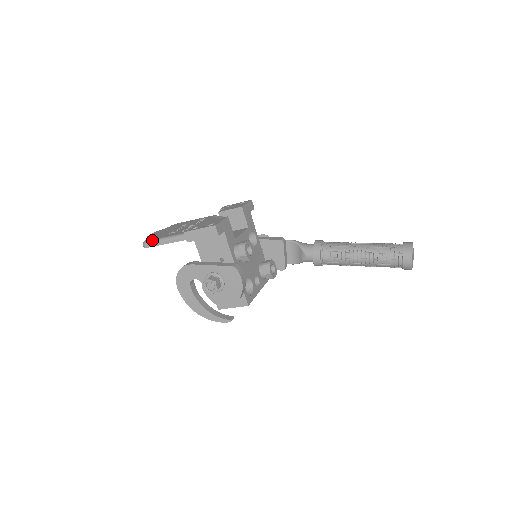
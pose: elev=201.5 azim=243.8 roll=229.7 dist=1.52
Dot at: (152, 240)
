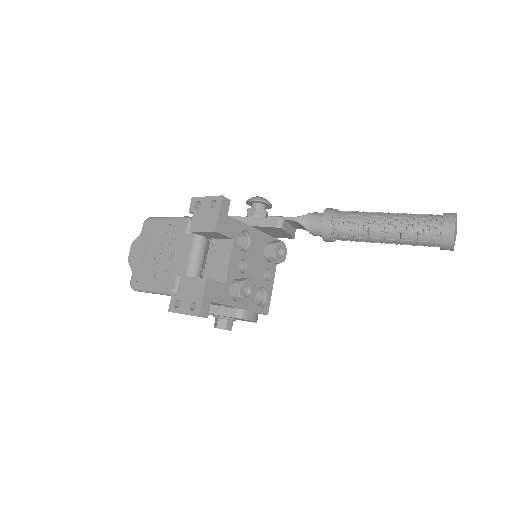
Dot at: (138, 289)
